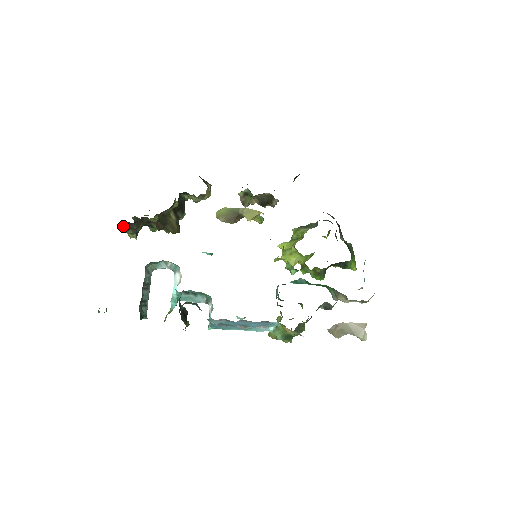
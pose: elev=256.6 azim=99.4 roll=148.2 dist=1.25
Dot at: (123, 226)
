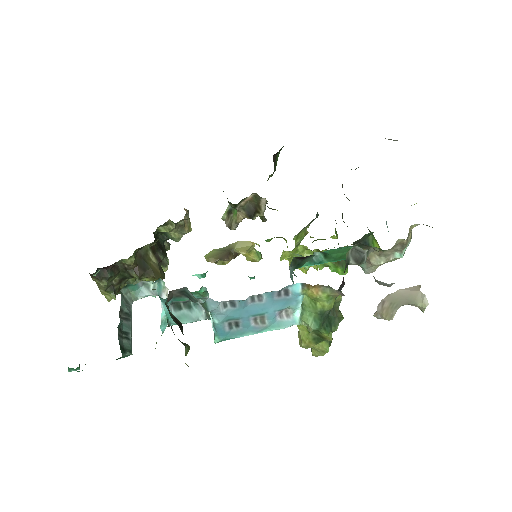
Dot at: (94, 276)
